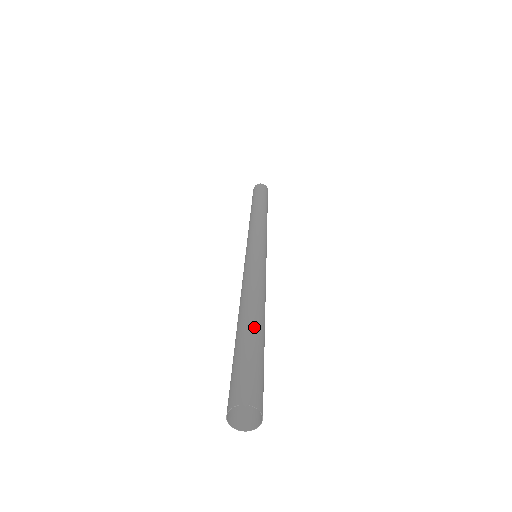
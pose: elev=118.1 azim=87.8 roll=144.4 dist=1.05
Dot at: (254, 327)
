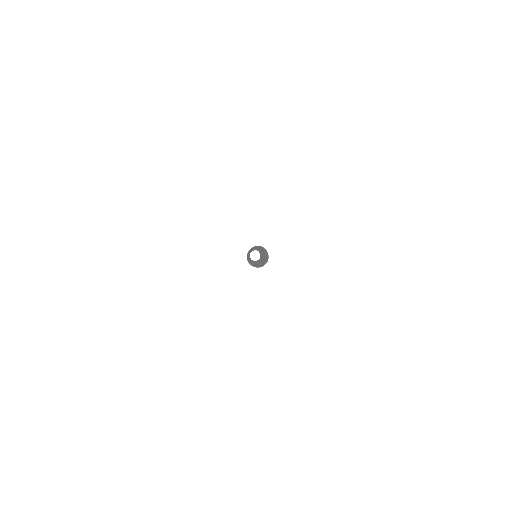
Dot at: occluded
